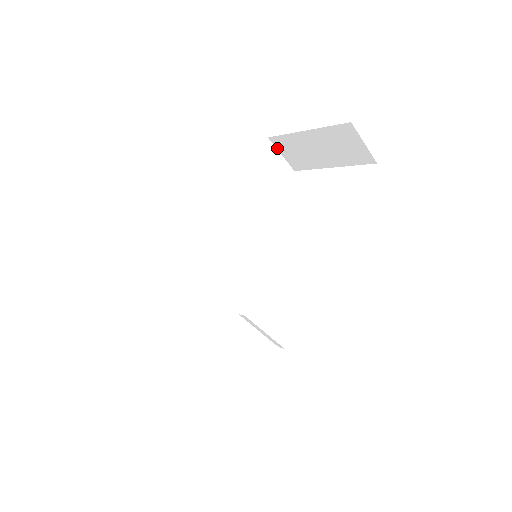
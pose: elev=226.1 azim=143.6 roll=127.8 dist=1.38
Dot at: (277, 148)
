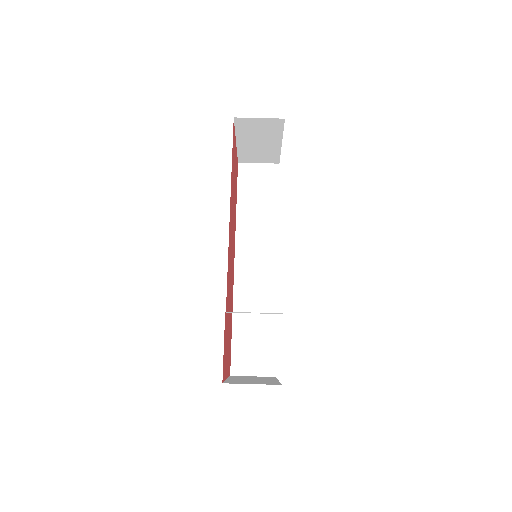
Dot at: (251, 163)
